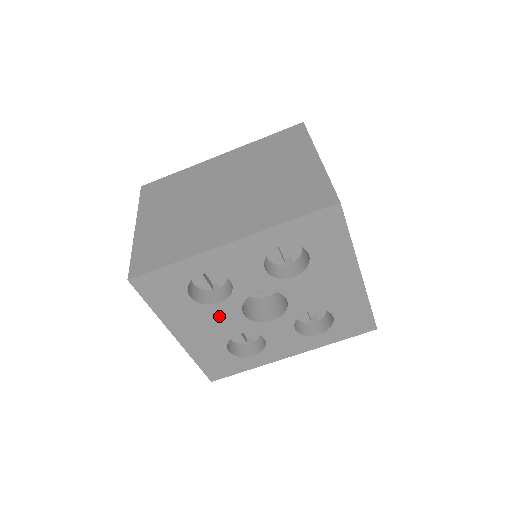
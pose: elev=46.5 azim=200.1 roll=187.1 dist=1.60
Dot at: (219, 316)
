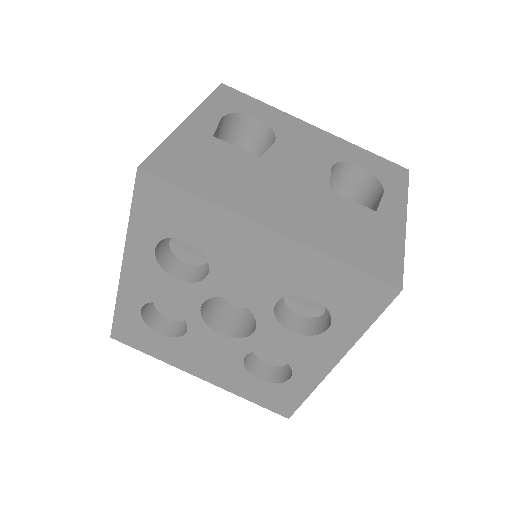
Dot at: (204, 344)
